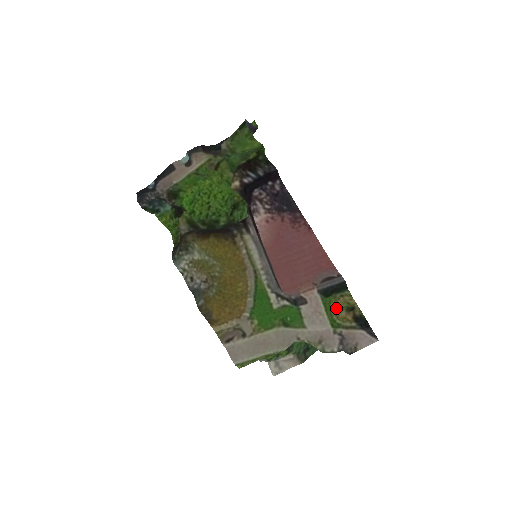
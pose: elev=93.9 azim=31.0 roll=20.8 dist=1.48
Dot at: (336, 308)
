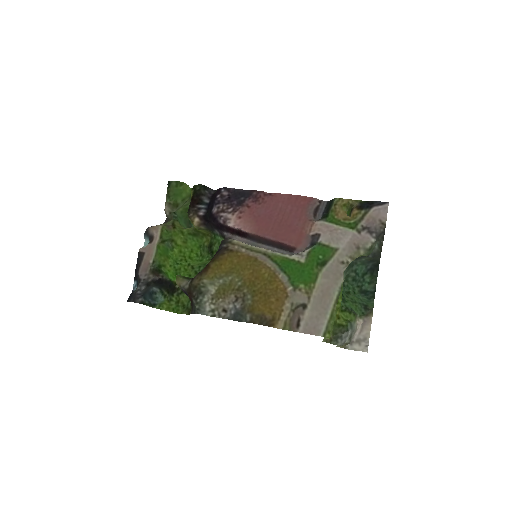
Dot at: (341, 216)
